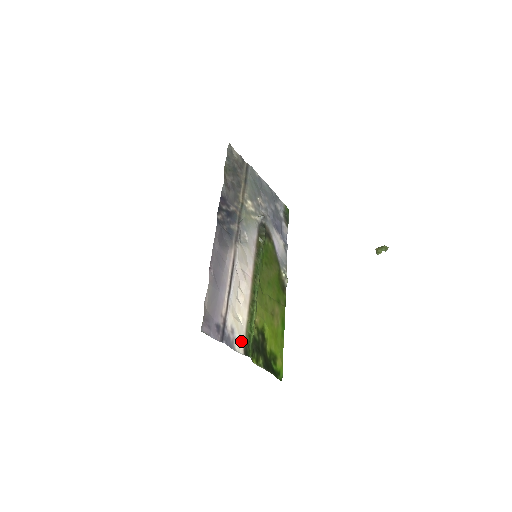
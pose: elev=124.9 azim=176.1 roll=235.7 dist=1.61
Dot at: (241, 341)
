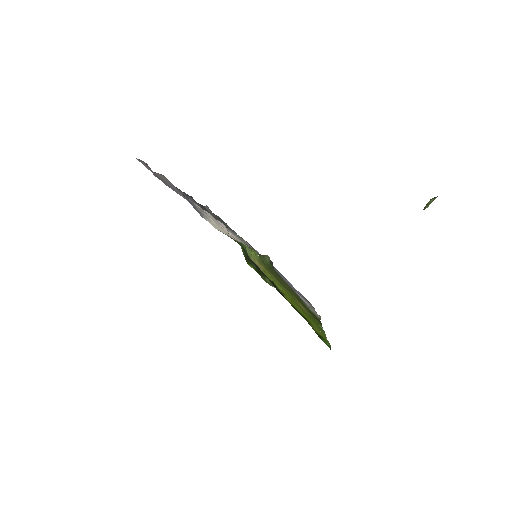
Dot at: (220, 230)
